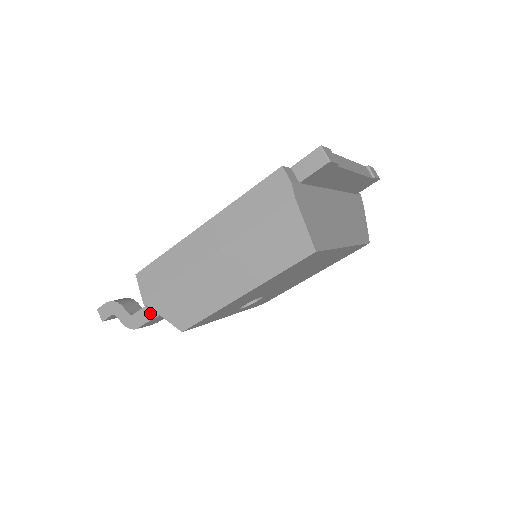
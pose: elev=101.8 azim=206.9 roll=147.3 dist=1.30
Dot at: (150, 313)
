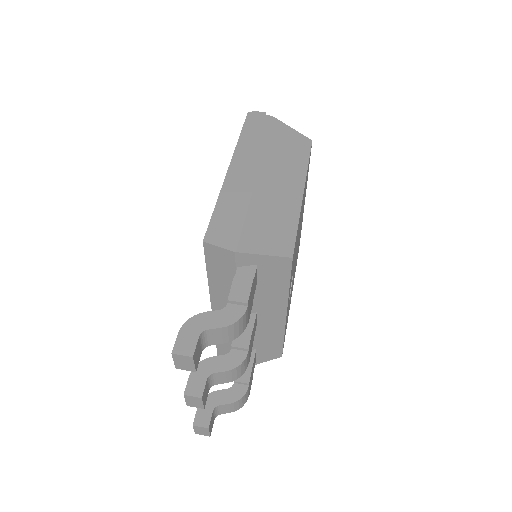
Dot at: (245, 278)
